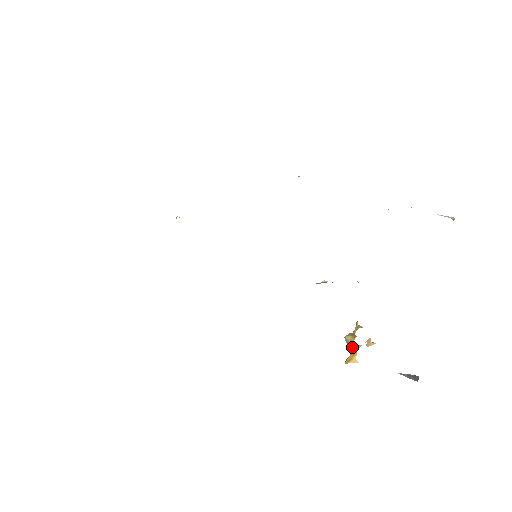
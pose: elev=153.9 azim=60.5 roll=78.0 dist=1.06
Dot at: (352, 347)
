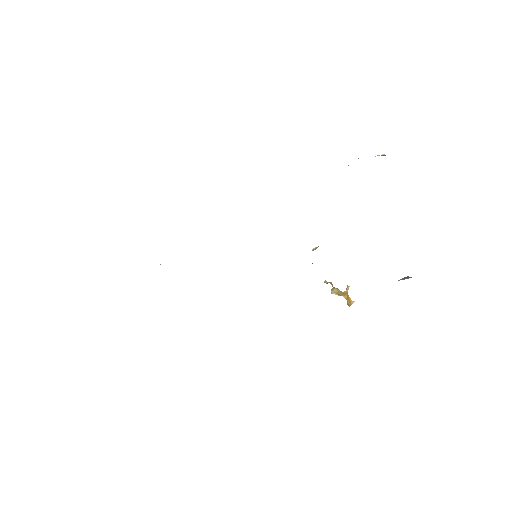
Dot at: (343, 294)
